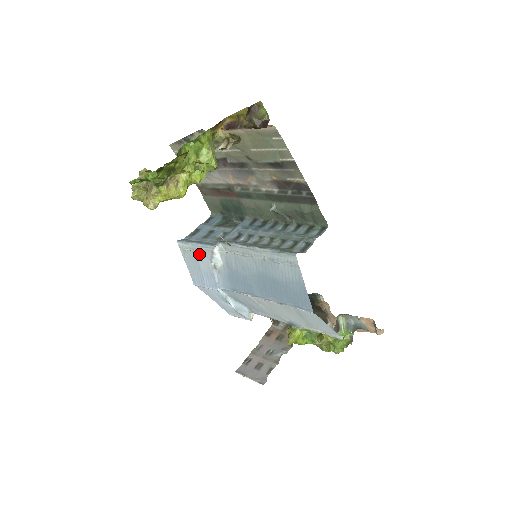
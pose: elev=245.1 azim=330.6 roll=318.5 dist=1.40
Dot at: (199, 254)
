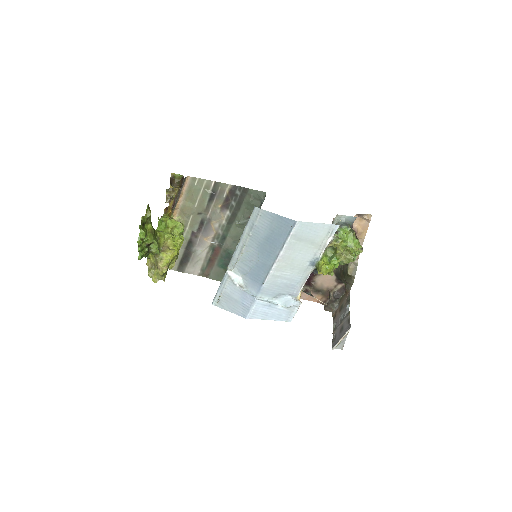
Dot at: (226, 291)
